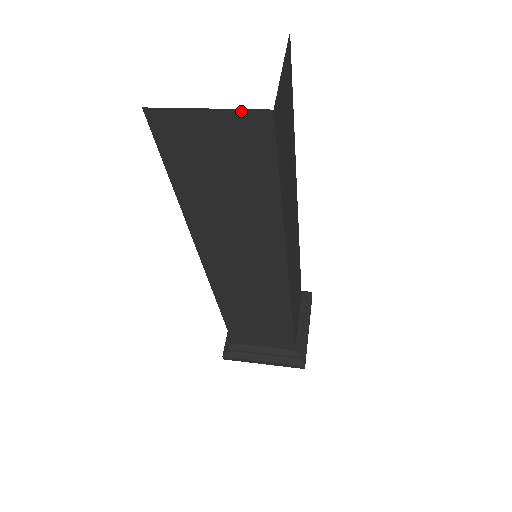
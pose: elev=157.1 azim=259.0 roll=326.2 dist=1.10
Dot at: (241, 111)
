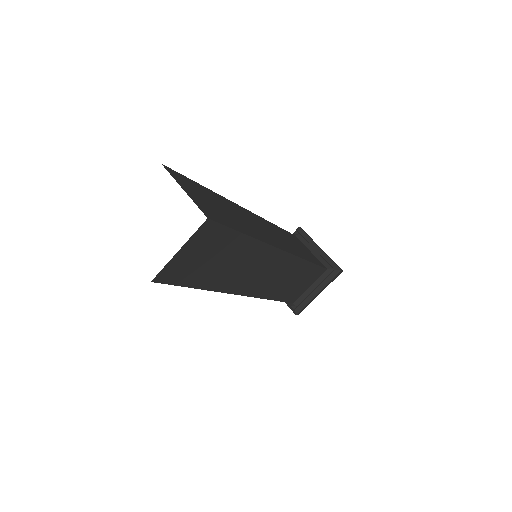
Dot at: occluded
